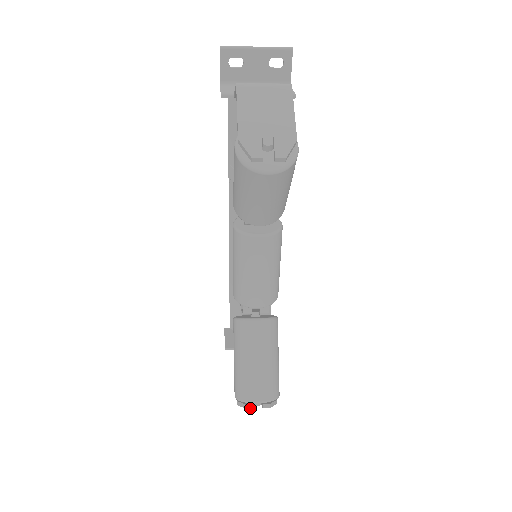
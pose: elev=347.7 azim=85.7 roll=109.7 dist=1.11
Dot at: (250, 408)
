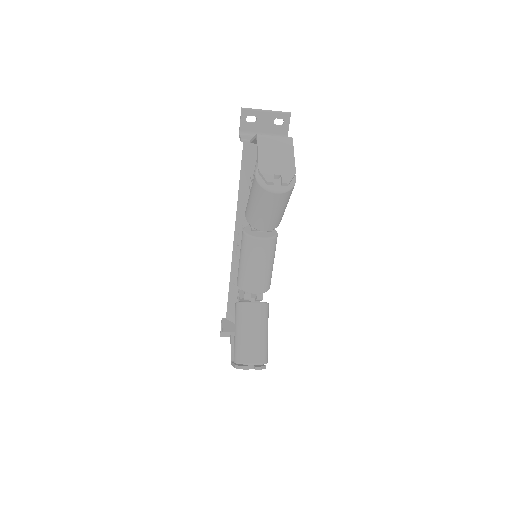
Dot at: (246, 369)
